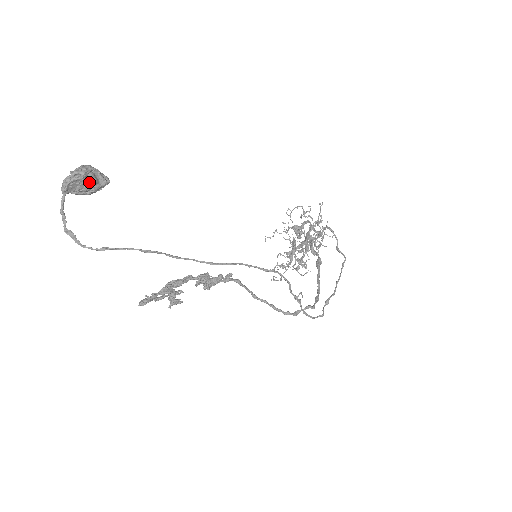
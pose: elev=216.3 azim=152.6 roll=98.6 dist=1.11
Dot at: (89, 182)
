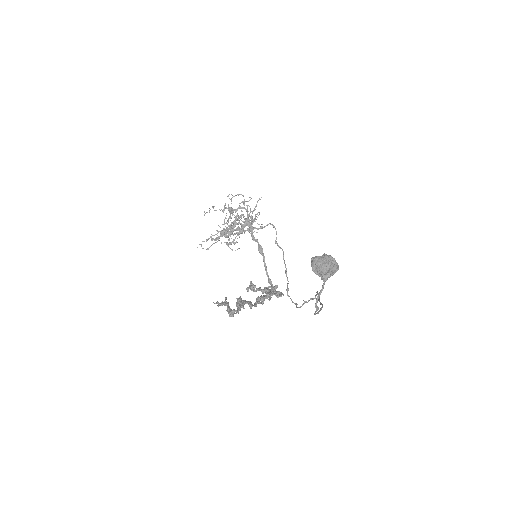
Dot at: occluded
